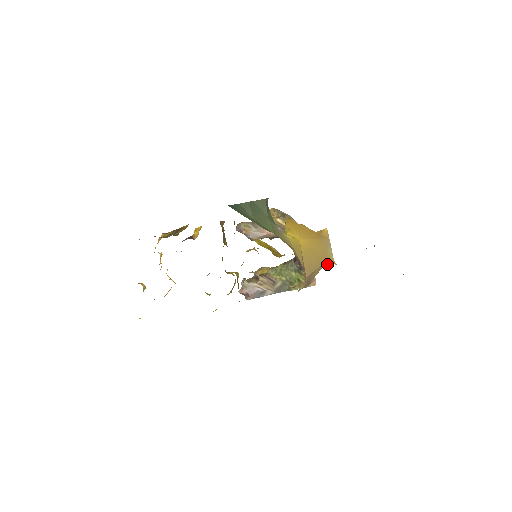
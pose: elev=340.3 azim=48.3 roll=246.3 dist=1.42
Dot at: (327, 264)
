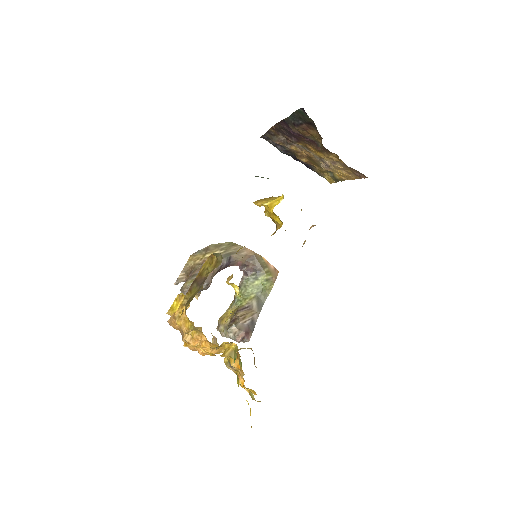
Dot at: occluded
